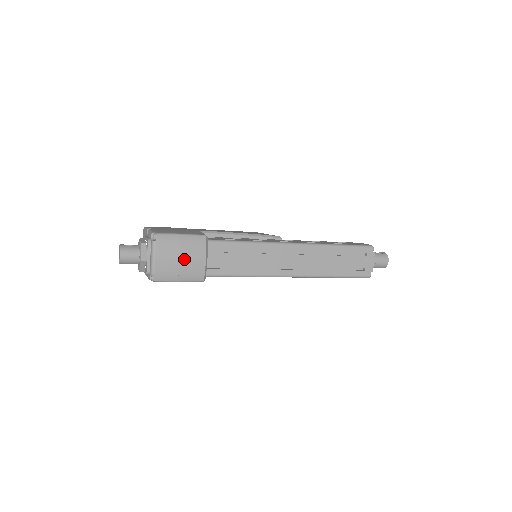
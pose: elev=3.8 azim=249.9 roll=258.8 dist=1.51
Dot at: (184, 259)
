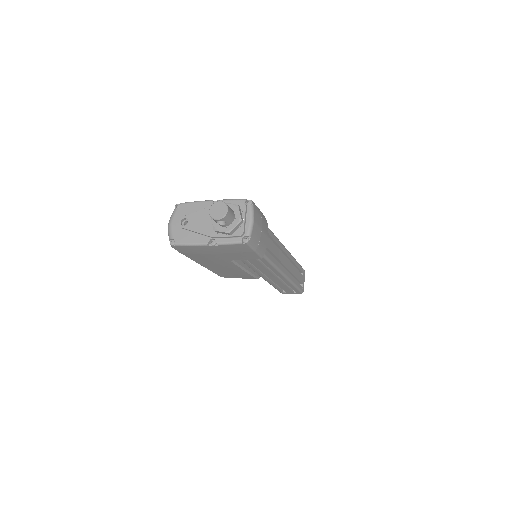
Dot at: (263, 231)
